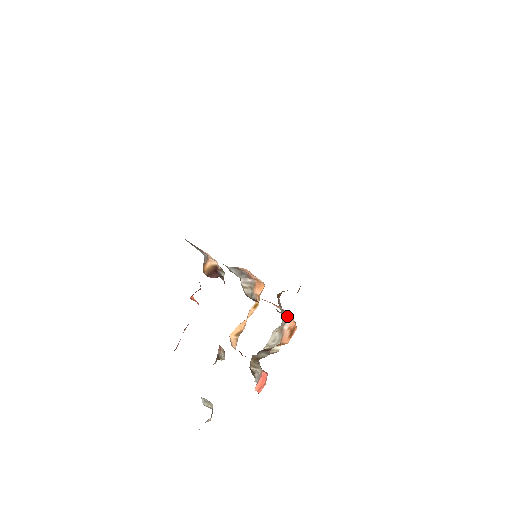
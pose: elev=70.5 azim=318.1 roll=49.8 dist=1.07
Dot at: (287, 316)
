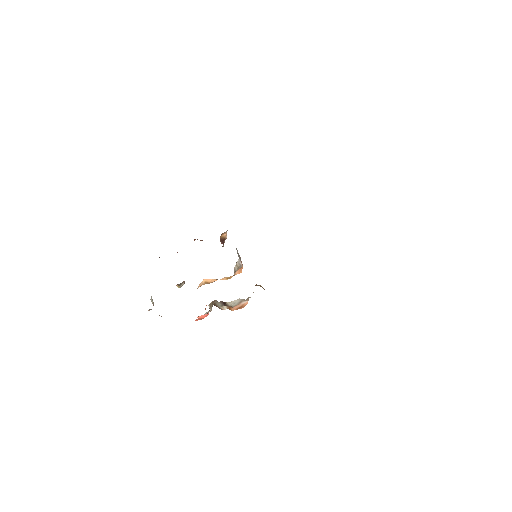
Dot at: occluded
